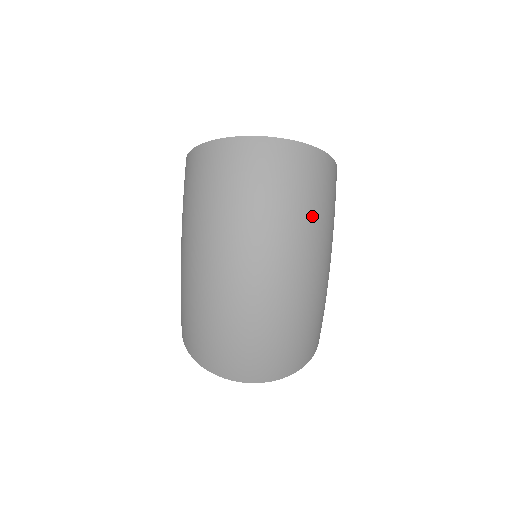
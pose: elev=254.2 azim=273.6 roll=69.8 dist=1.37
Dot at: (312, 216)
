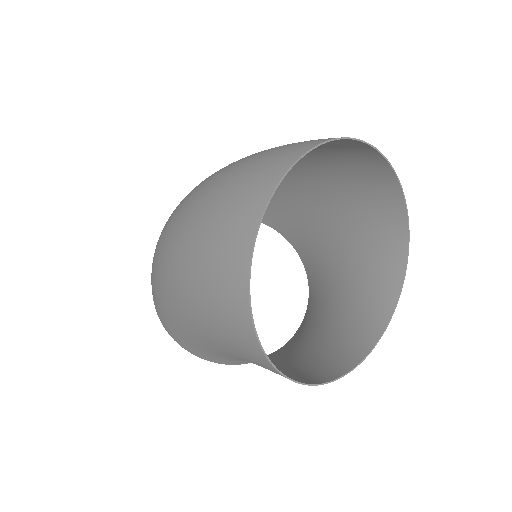
Dot at: occluded
